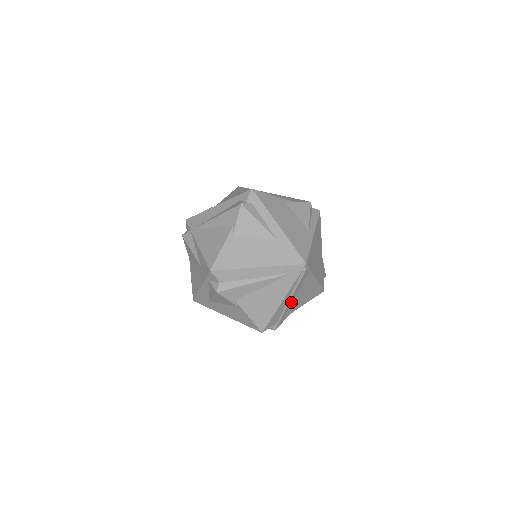
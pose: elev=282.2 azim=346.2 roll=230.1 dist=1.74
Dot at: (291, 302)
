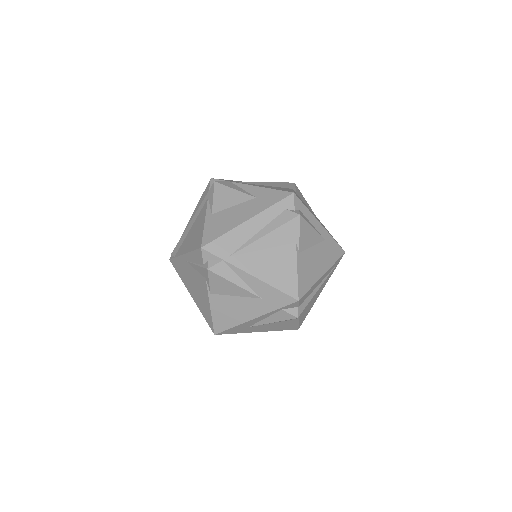
Dot at: occluded
